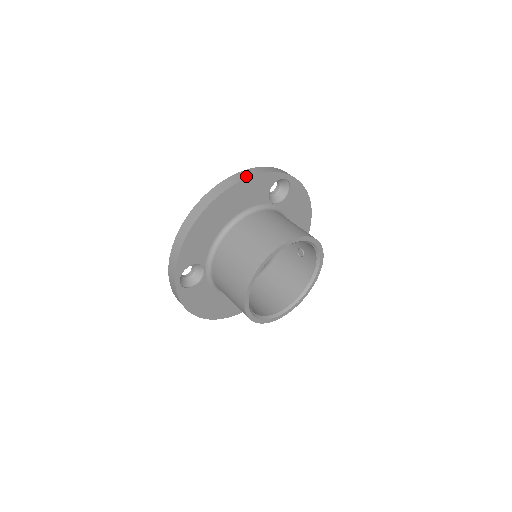
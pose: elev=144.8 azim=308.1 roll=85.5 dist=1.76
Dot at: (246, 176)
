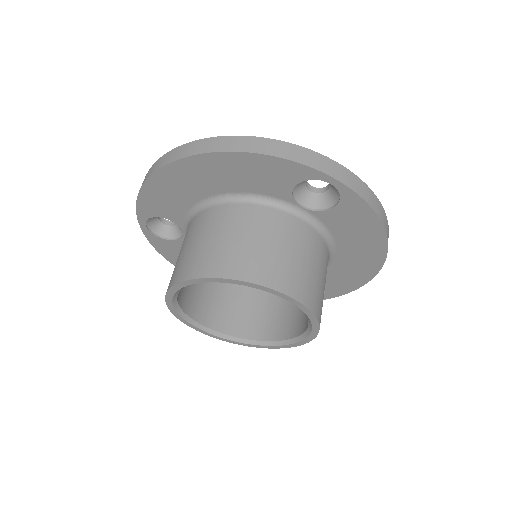
Dot at: (247, 148)
